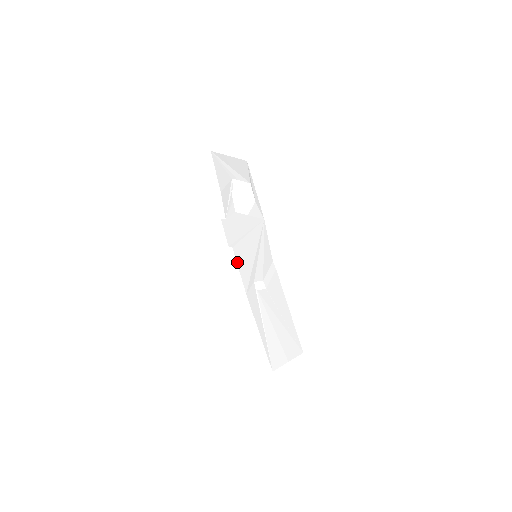
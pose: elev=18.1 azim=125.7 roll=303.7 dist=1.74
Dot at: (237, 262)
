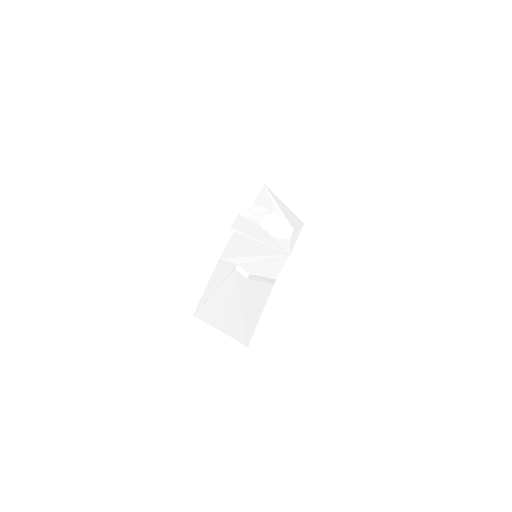
Dot at: (230, 240)
